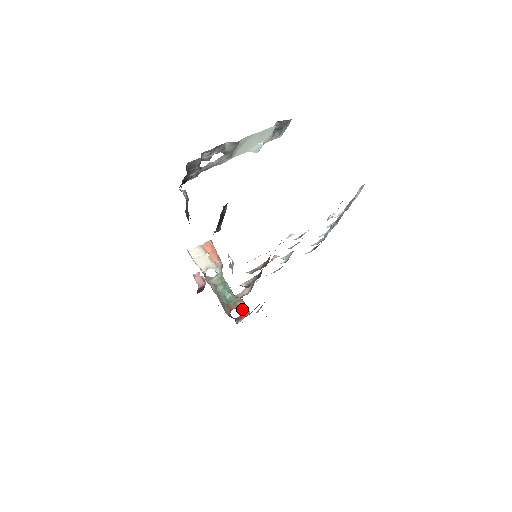
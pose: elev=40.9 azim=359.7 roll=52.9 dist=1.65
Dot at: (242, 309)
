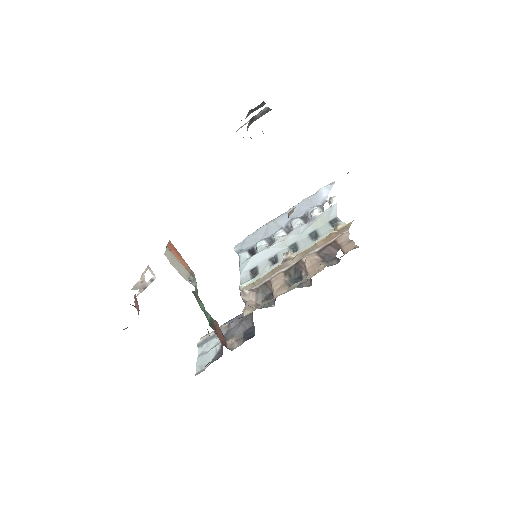
Dot at: (219, 333)
